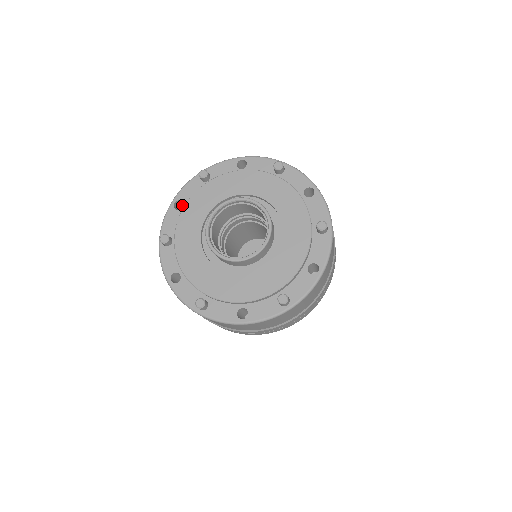
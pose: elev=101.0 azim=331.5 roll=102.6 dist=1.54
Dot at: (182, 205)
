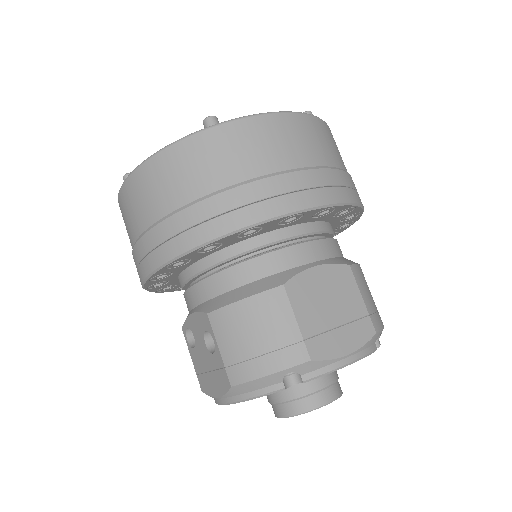
Dot at: occluded
